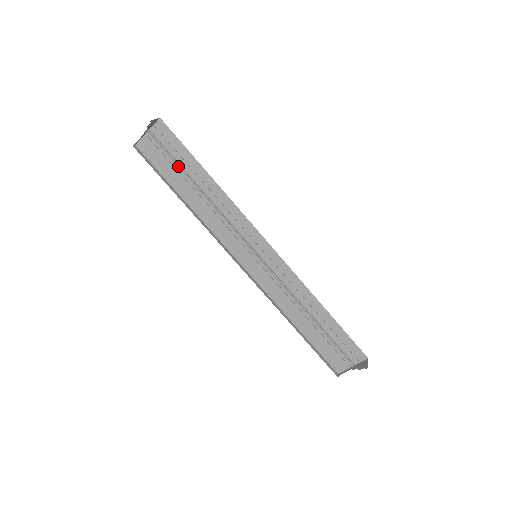
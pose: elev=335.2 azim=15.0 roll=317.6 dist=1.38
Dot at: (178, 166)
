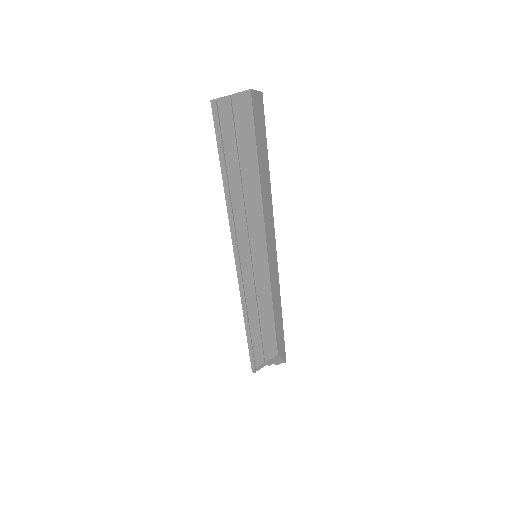
Dot at: (239, 145)
